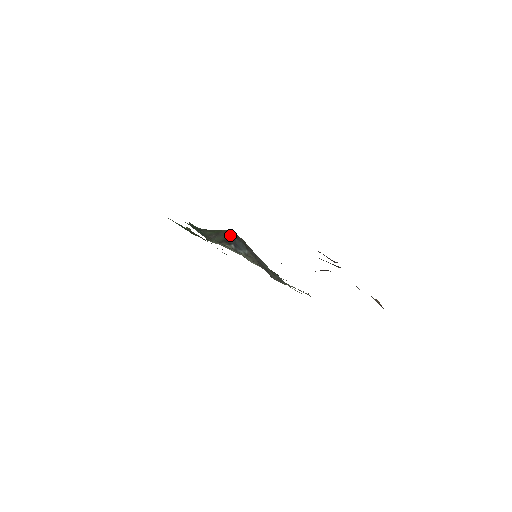
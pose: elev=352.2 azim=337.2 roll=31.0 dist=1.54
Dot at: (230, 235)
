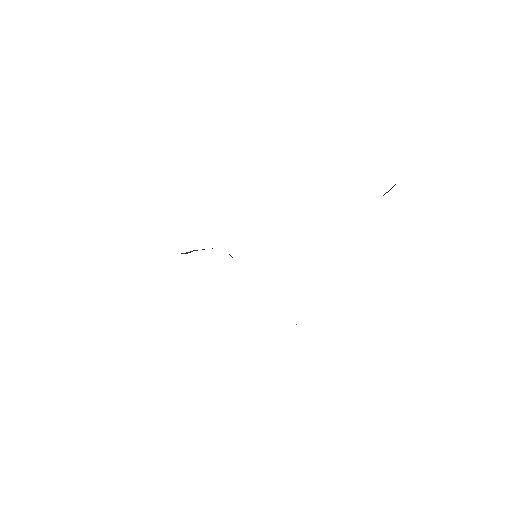
Dot at: occluded
